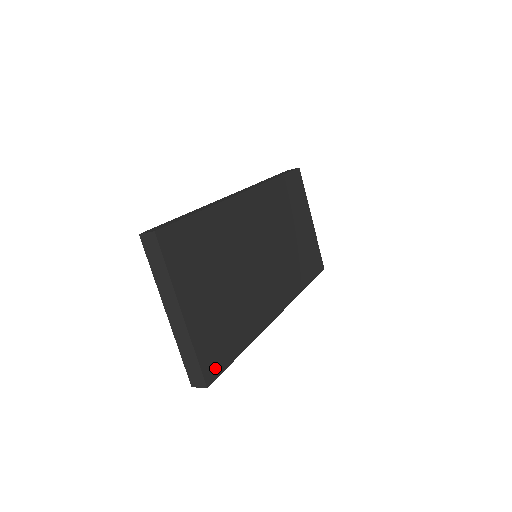
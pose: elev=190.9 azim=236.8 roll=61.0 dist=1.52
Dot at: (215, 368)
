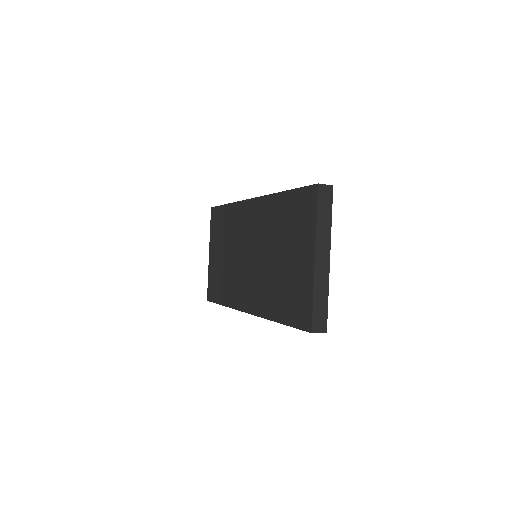
Dot at: occluded
